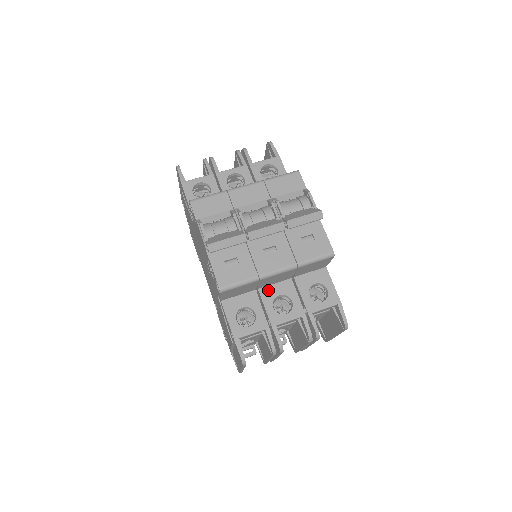
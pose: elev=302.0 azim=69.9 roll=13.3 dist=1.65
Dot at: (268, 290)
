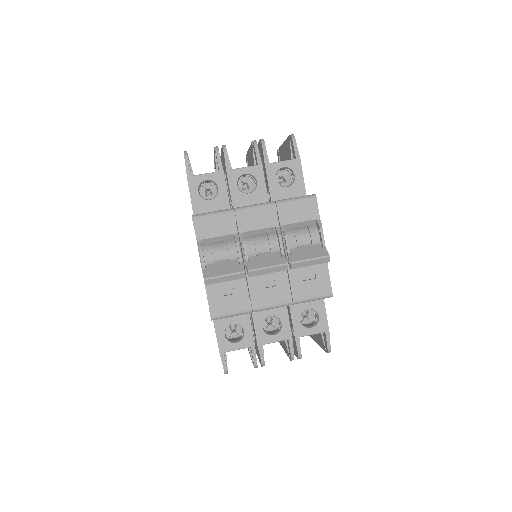
Dot at: occluded
